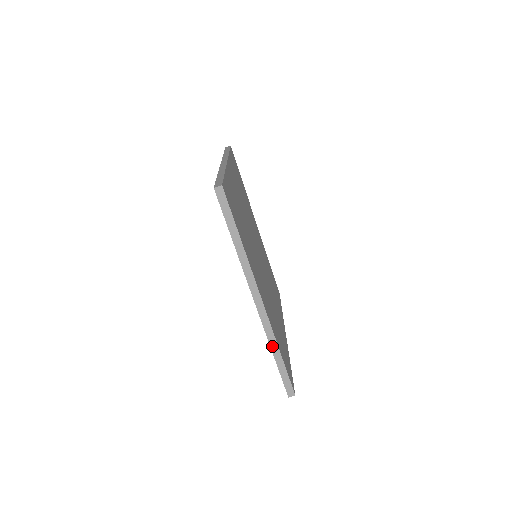
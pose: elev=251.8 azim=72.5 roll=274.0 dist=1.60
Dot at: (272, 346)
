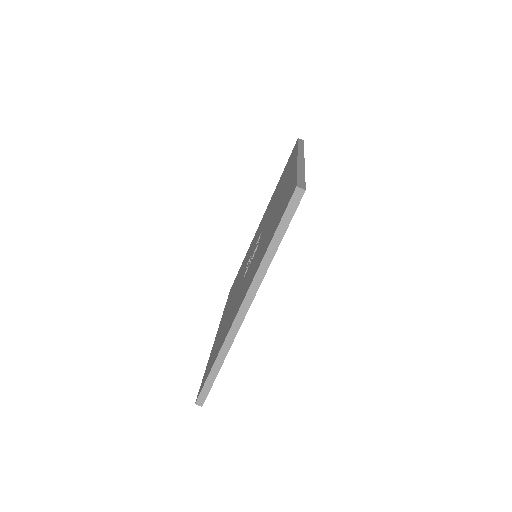
Dot at: (221, 354)
